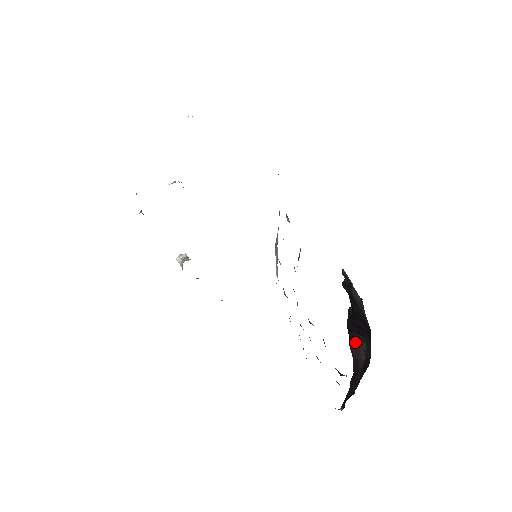
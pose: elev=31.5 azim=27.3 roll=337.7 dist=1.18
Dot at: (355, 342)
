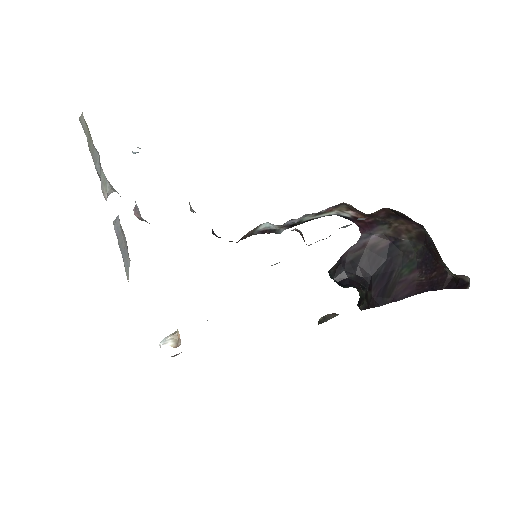
Dot at: (398, 288)
